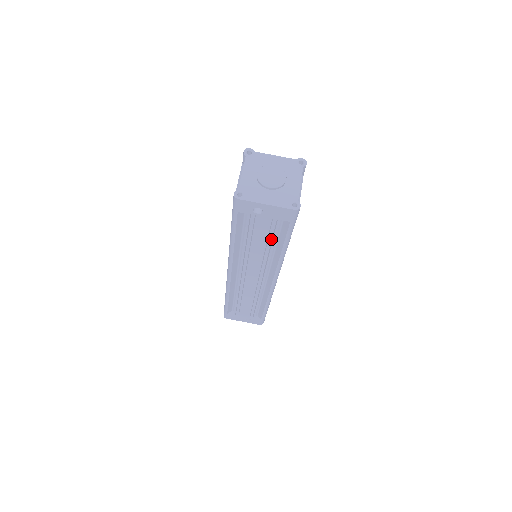
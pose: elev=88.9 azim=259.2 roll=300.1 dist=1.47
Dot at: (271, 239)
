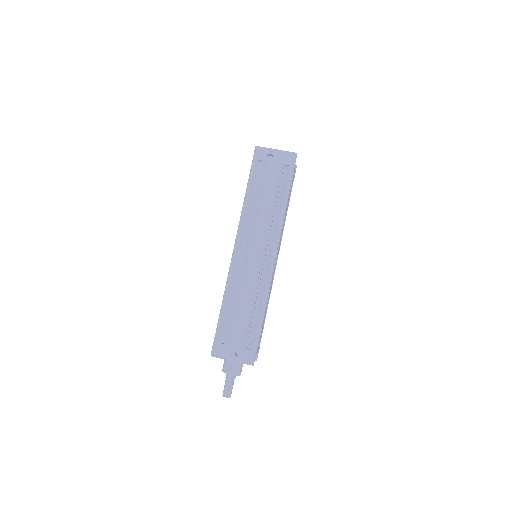
Dot at: (275, 191)
